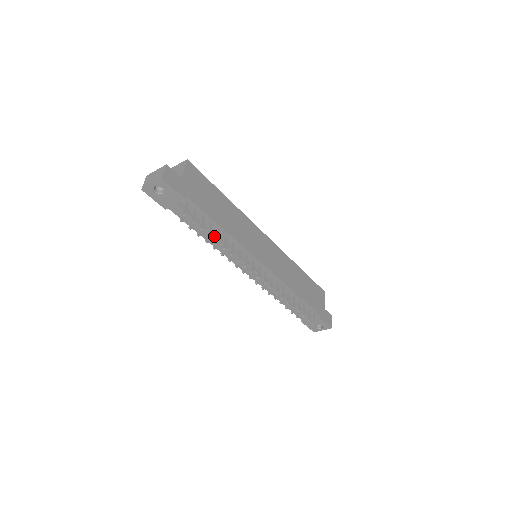
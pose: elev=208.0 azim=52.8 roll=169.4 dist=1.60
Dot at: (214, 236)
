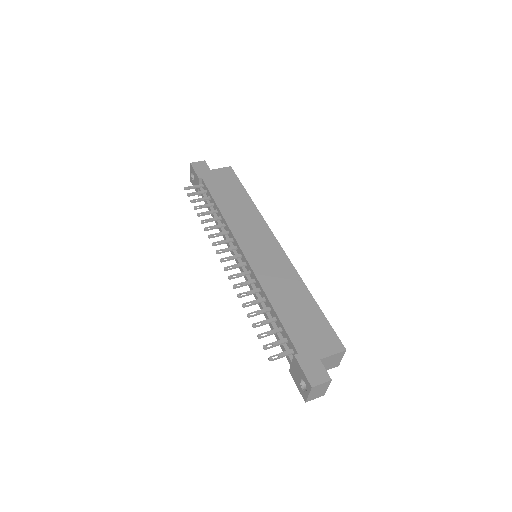
Dot at: (215, 216)
